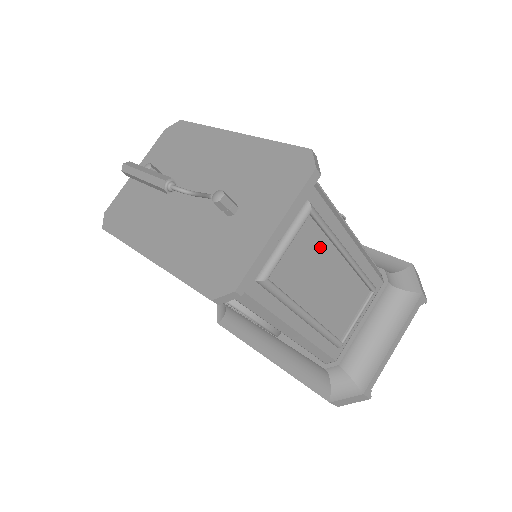
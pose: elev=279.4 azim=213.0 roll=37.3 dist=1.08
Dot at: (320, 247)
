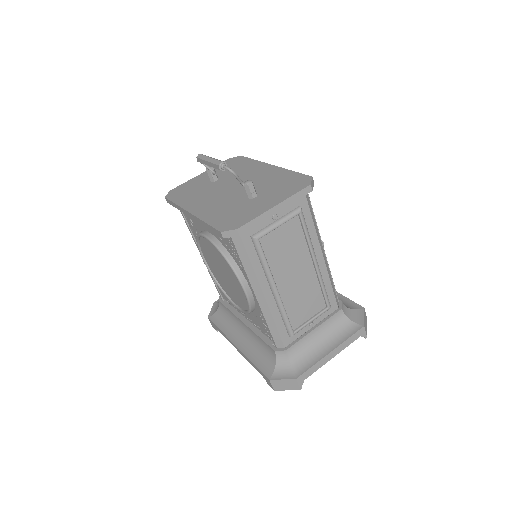
Dot at: (299, 244)
